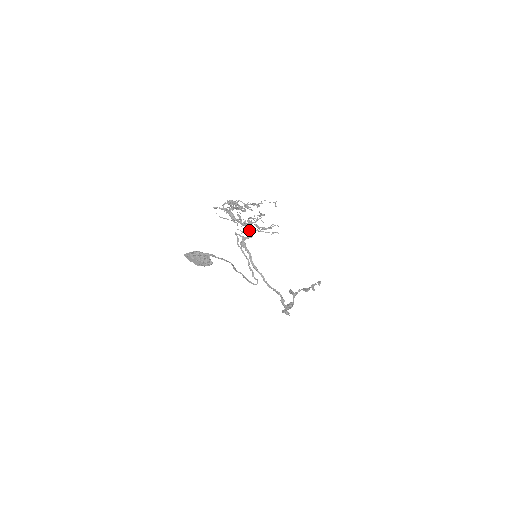
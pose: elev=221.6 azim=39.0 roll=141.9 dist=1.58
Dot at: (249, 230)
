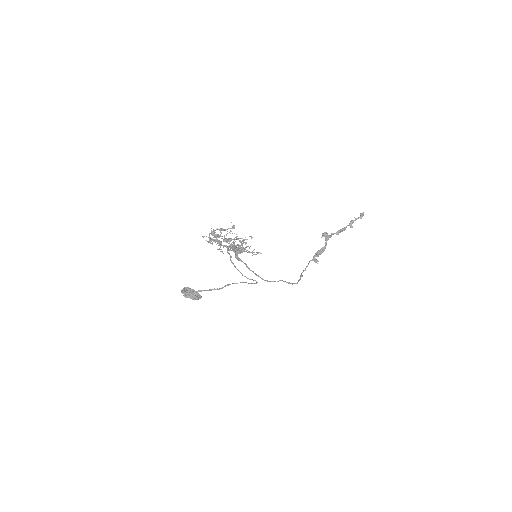
Dot at: occluded
